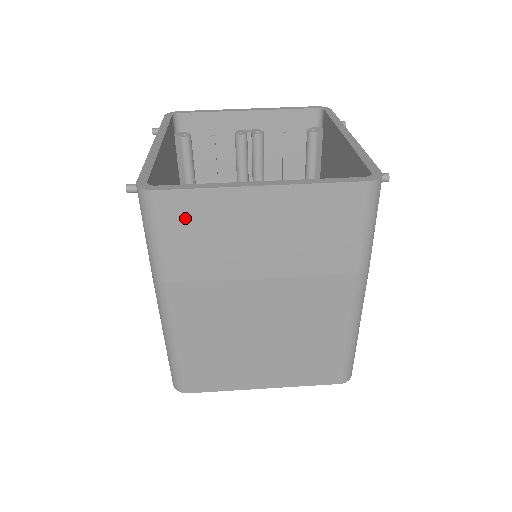
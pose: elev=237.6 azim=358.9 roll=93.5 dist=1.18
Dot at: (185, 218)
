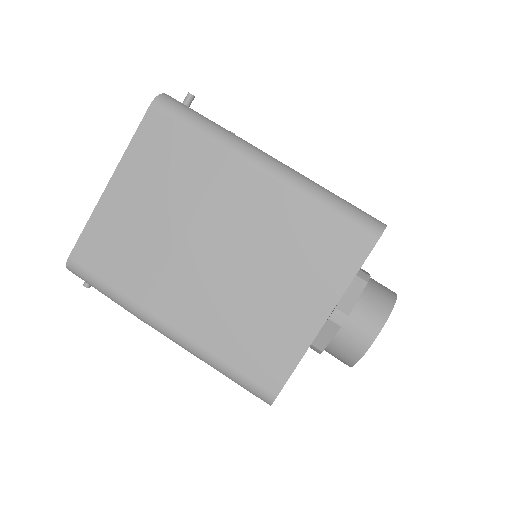
Dot at: (99, 253)
